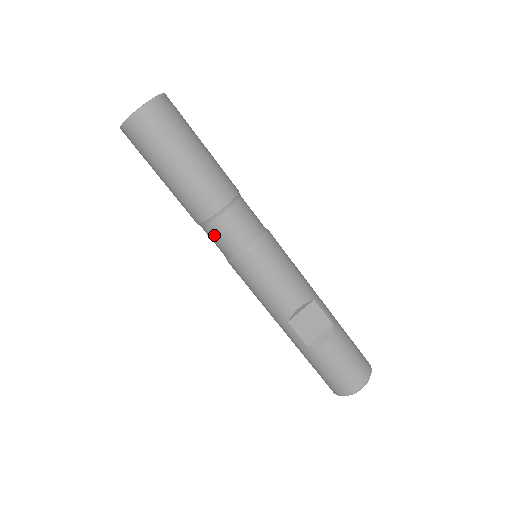
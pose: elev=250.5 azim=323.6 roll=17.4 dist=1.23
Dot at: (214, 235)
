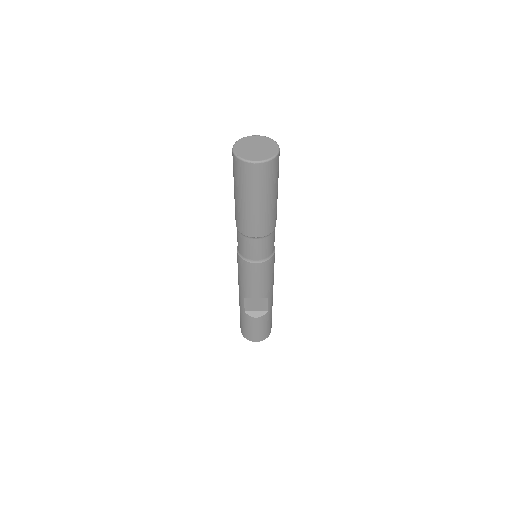
Dot at: (240, 240)
